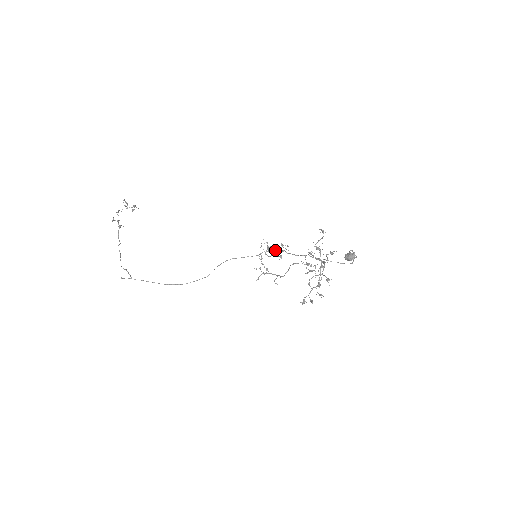
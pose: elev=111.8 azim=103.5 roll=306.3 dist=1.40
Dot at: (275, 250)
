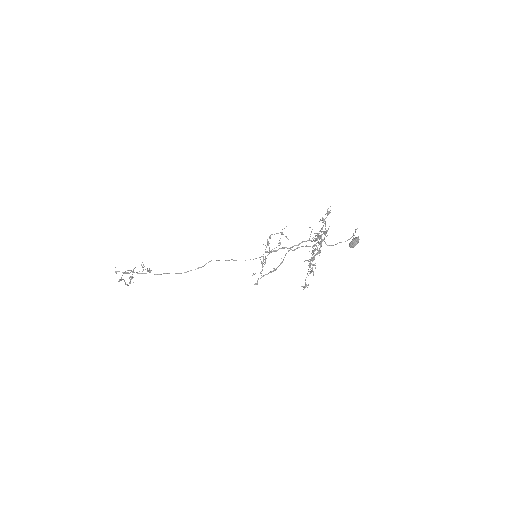
Dot at: (276, 250)
